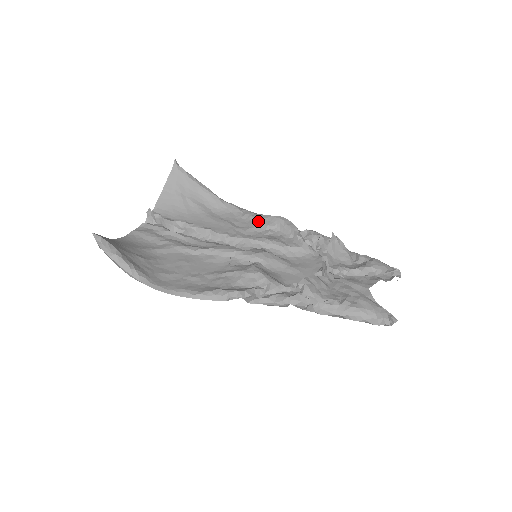
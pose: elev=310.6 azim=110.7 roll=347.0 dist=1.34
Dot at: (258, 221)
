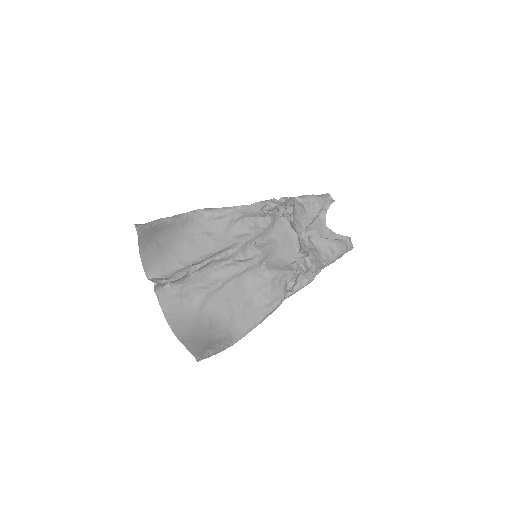
Dot at: (225, 219)
